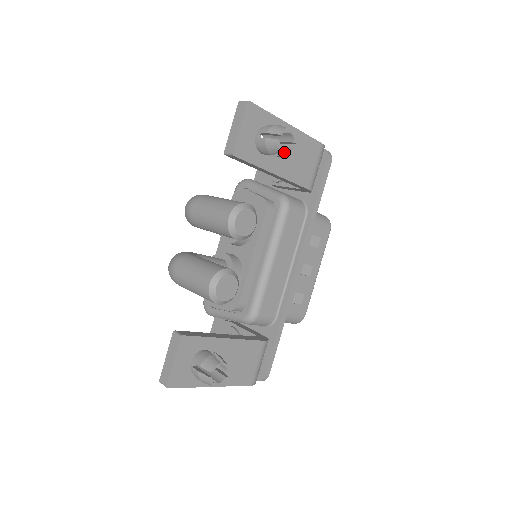
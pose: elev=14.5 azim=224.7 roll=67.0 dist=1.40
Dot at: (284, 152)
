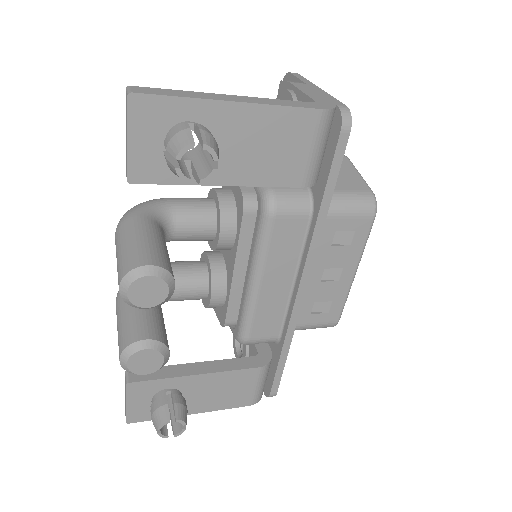
Dot at: (198, 179)
